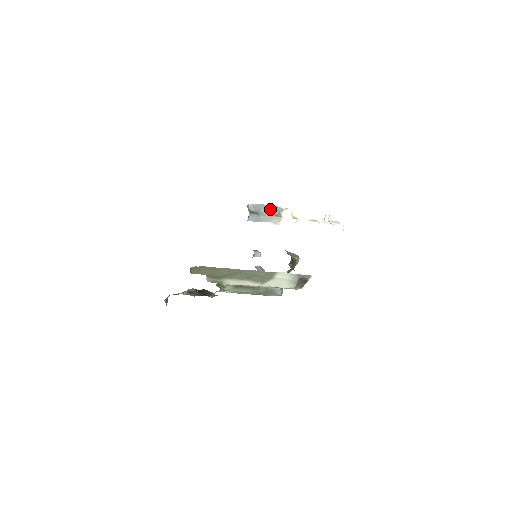
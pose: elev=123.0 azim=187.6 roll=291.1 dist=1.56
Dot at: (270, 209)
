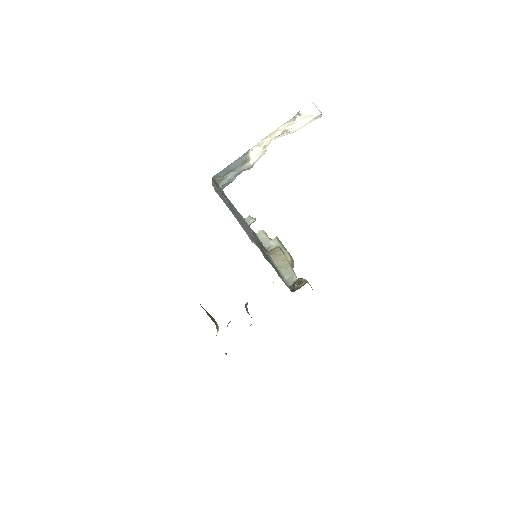
Dot at: (236, 164)
